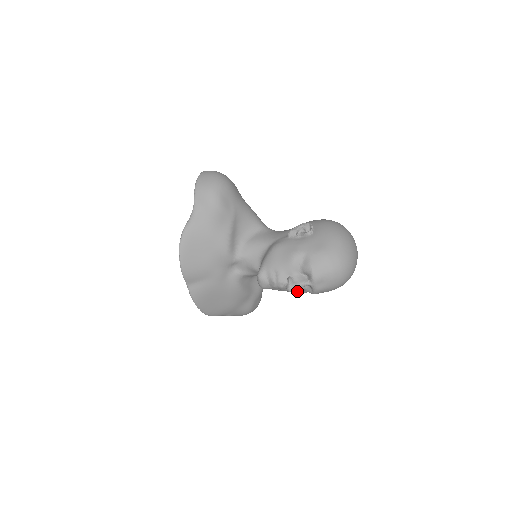
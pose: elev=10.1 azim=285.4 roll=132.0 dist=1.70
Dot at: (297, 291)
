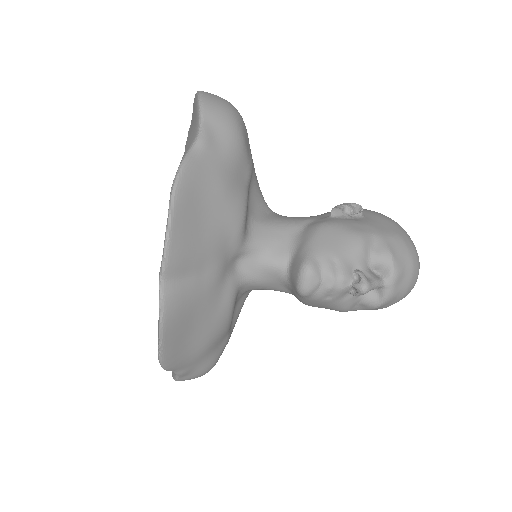
Dot at: (351, 302)
